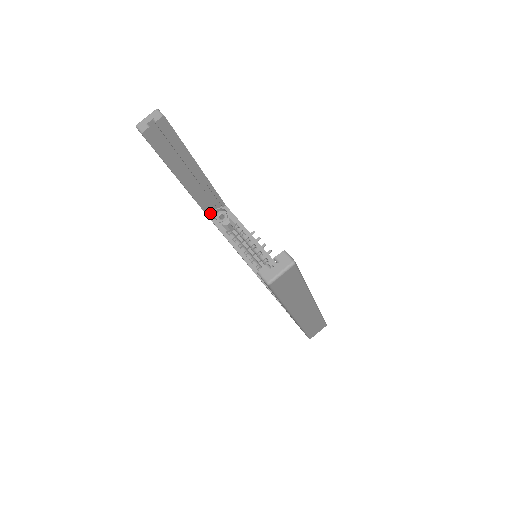
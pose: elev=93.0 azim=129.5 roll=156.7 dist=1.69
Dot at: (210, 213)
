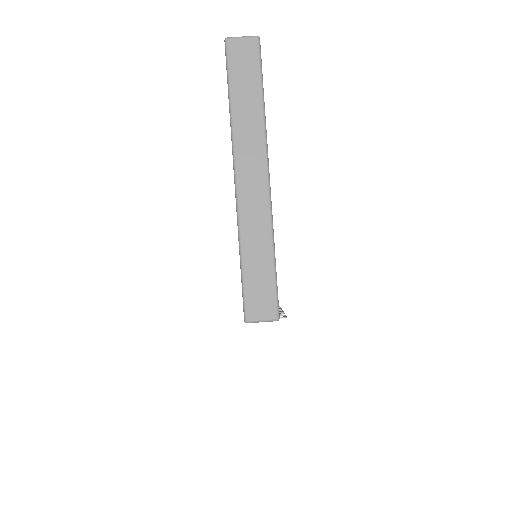
Dot at: occluded
